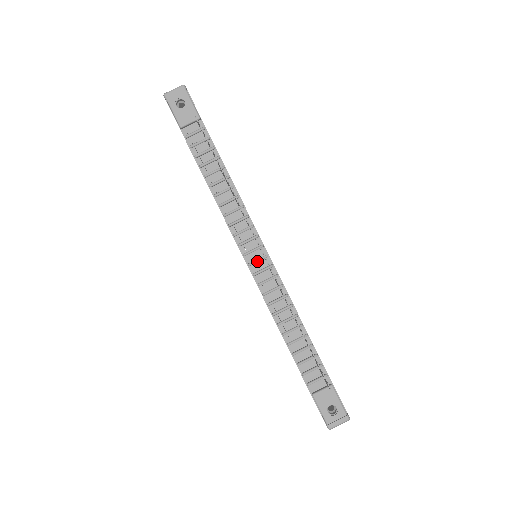
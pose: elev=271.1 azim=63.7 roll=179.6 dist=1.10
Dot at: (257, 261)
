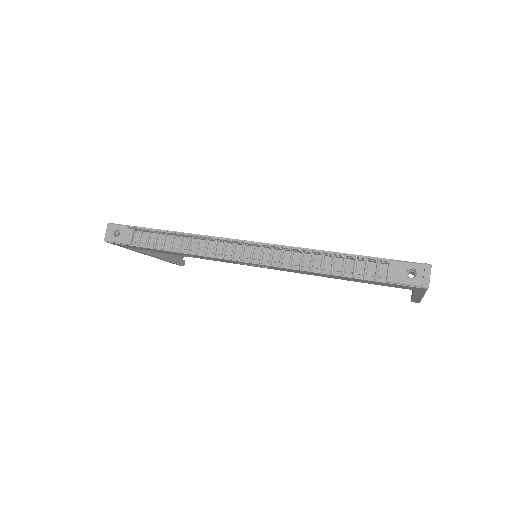
Dot at: (252, 253)
